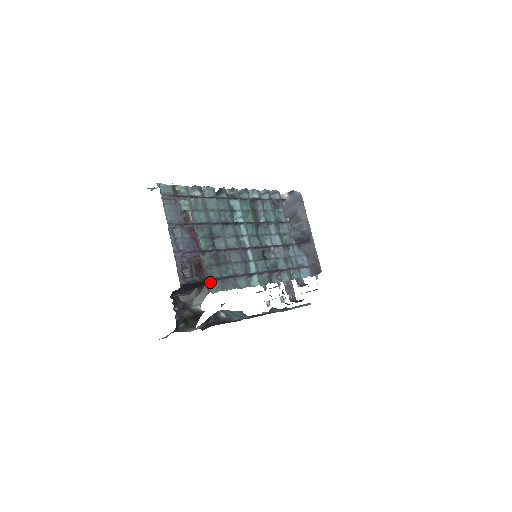
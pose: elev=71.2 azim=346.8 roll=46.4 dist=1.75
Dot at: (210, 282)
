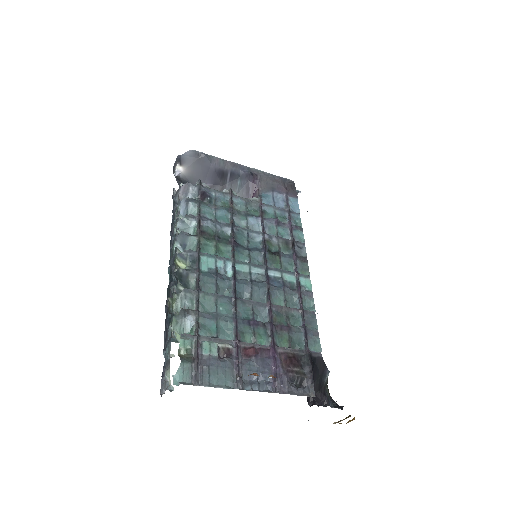
Dot at: (308, 349)
